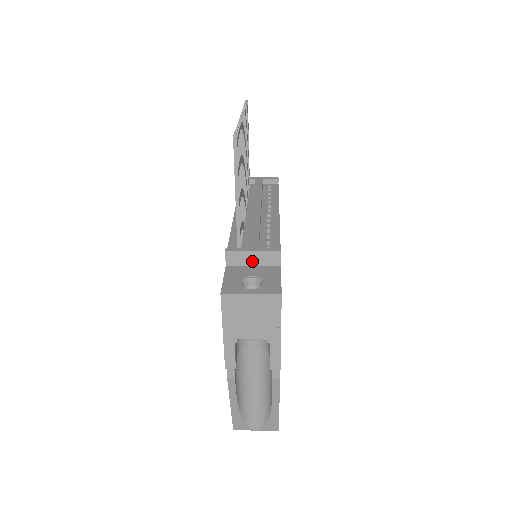
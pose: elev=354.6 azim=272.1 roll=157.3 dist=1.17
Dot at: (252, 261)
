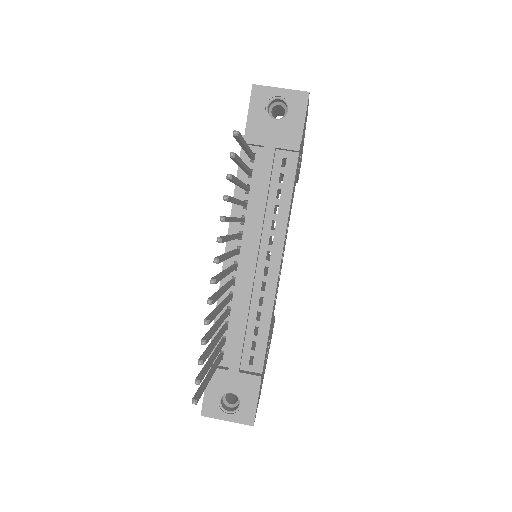
Dot at: occluded
